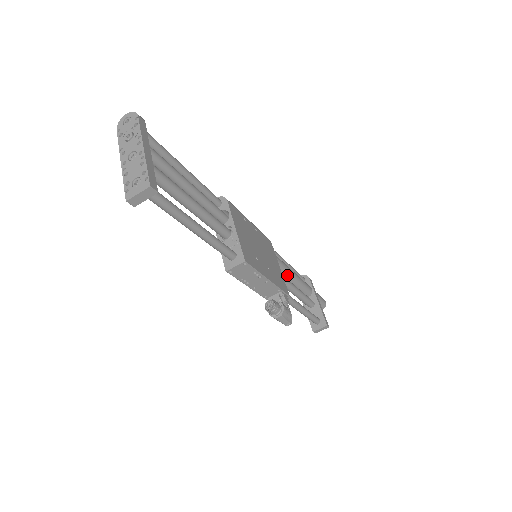
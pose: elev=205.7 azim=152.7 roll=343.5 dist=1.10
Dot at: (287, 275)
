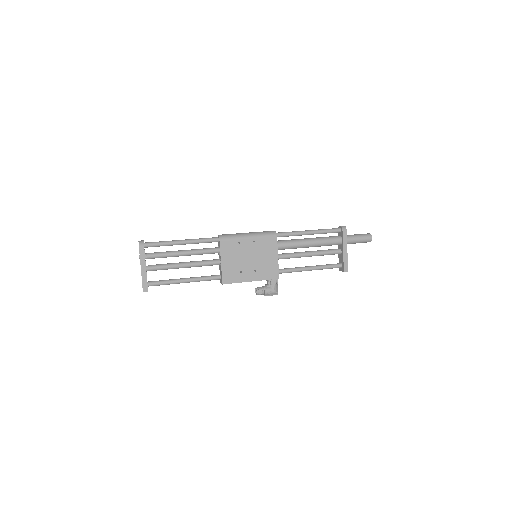
Dot at: occluded
